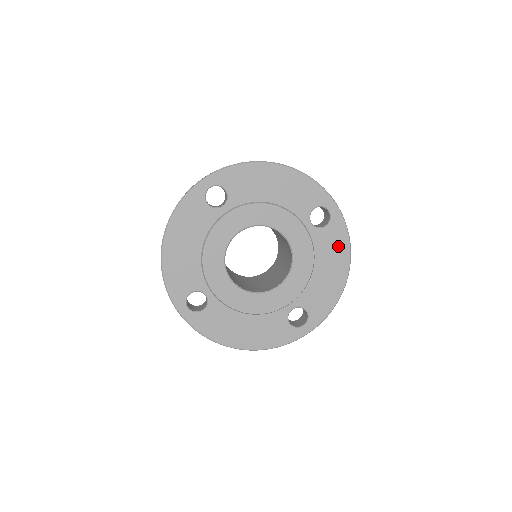
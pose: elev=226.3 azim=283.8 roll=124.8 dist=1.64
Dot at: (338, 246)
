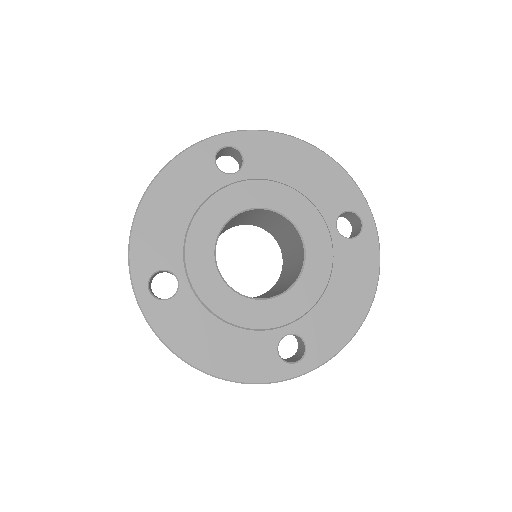
Dot at: (364, 268)
